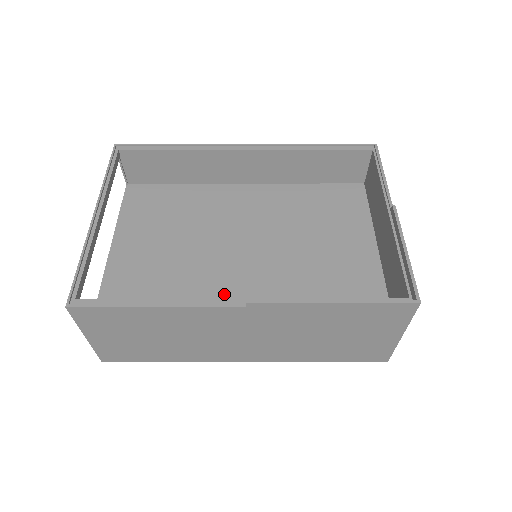
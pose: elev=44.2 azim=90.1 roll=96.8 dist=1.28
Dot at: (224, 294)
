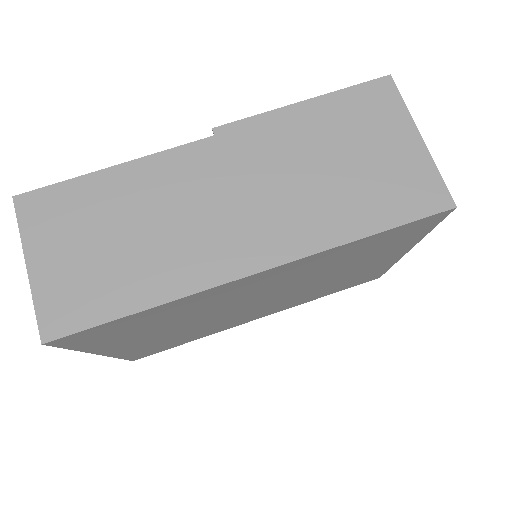
Dot at: occluded
